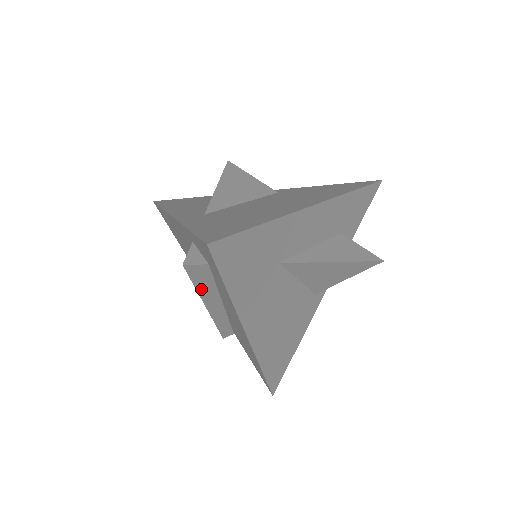
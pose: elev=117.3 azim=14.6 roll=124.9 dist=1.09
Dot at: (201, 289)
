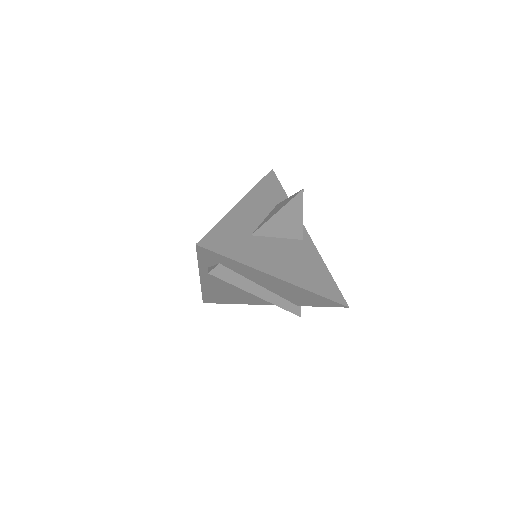
Dot at: (237, 284)
